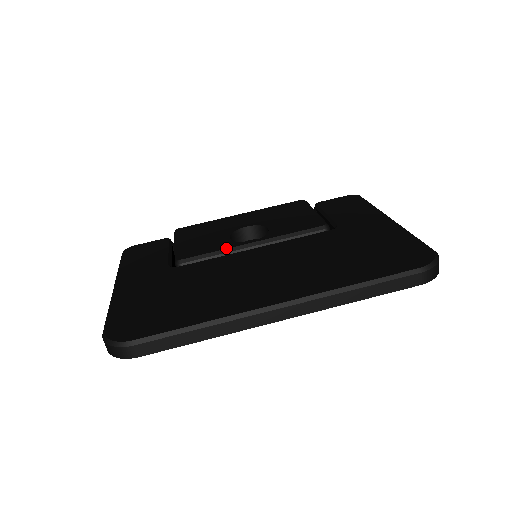
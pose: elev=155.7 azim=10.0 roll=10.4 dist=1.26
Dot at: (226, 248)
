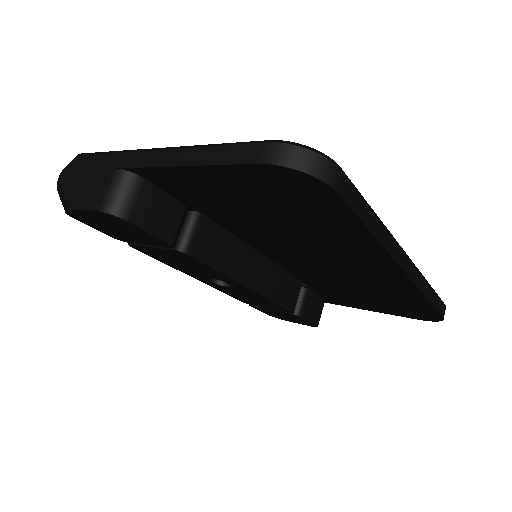
Dot at: occluded
